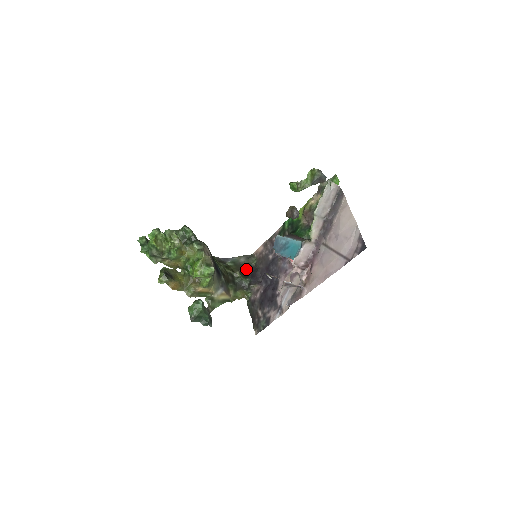
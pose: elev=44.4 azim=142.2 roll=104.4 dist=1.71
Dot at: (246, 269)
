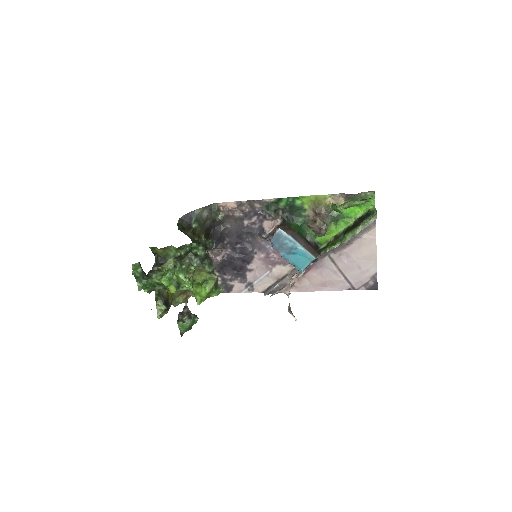
Dot at: (209, 227)
